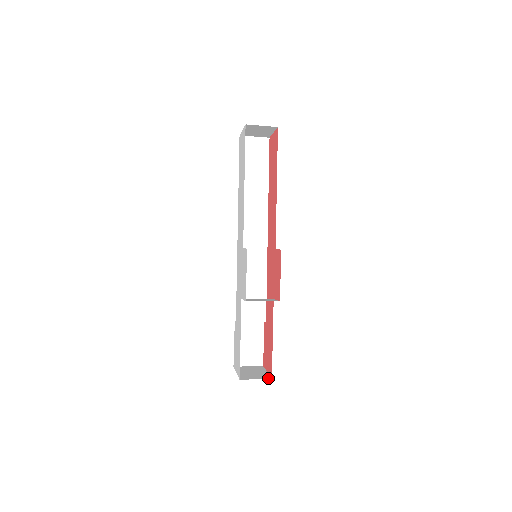
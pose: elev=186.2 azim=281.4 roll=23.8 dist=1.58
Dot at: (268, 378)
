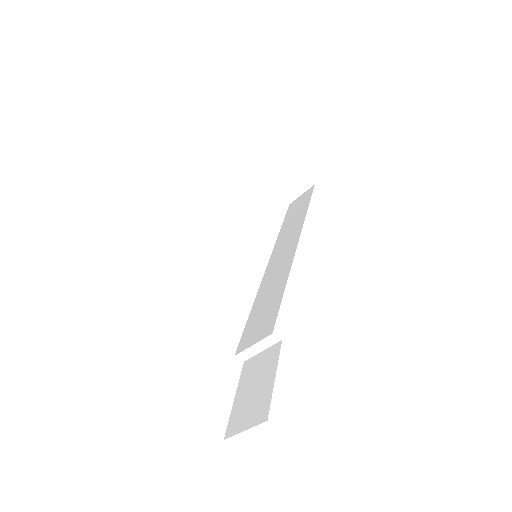
Dot at: occluded
